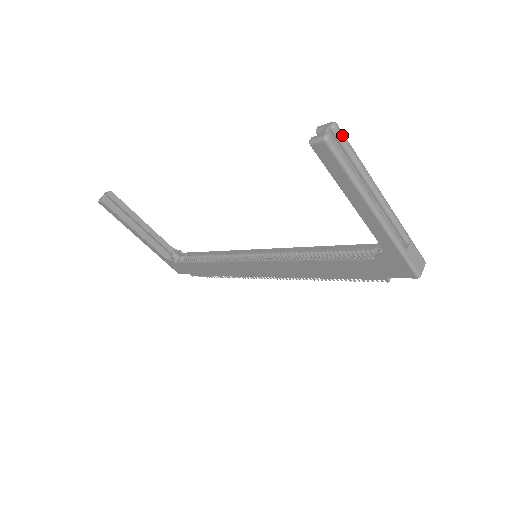
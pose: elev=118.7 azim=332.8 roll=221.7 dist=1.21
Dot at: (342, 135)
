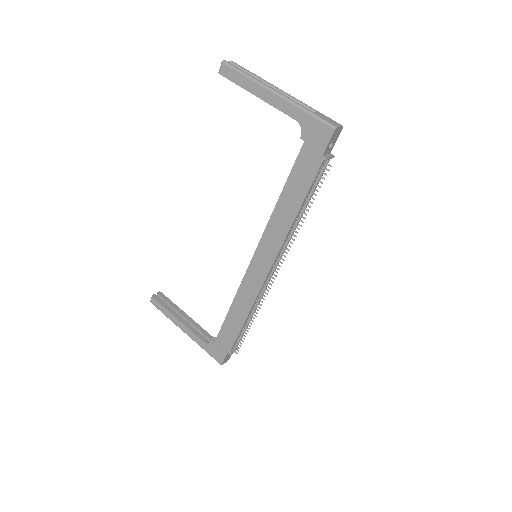
Dot at: (237, 64)
